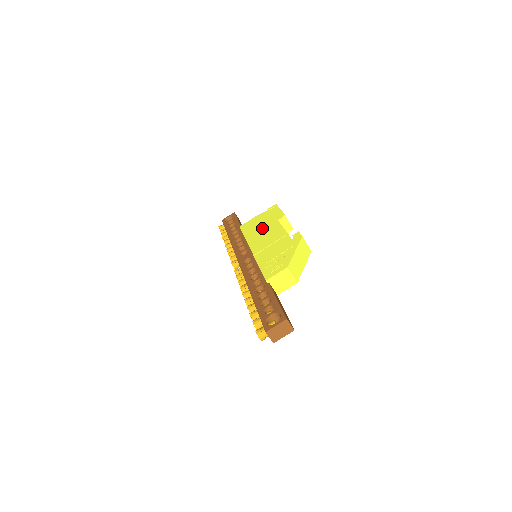
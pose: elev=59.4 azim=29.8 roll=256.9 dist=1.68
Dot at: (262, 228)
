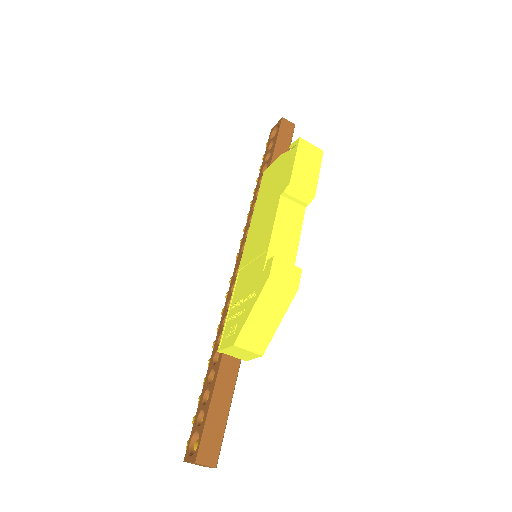
Dot at: (266, 202)
